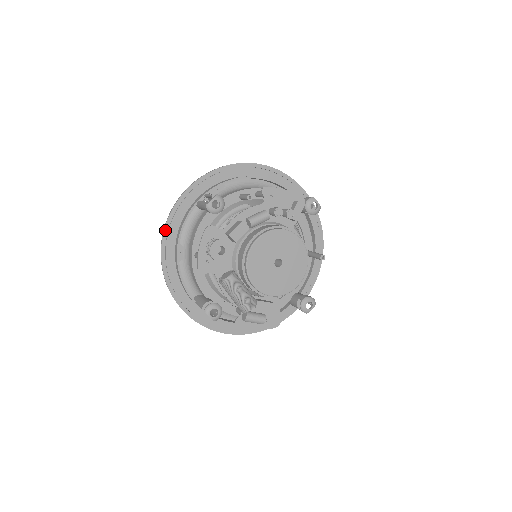
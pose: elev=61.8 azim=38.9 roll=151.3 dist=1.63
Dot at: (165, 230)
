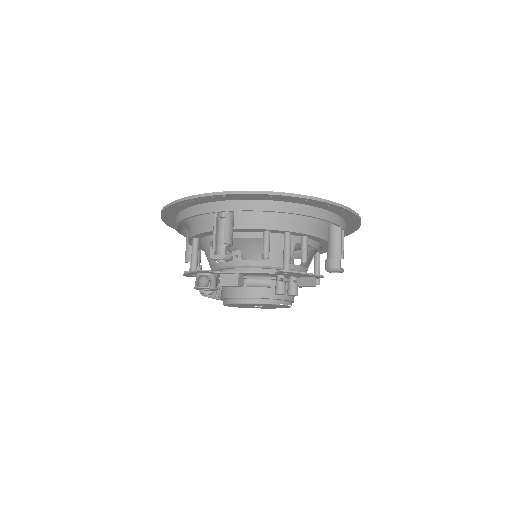
Dot at: (171, 206)
